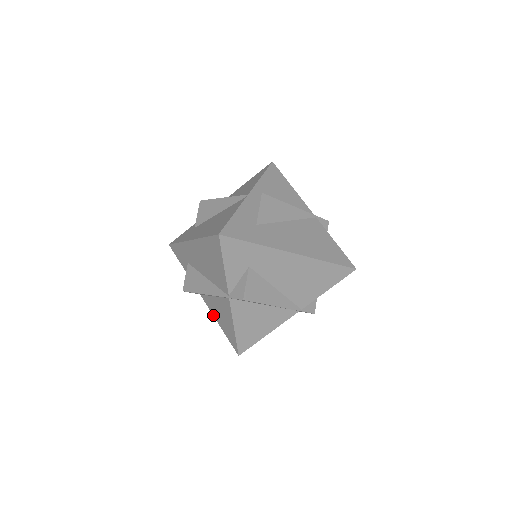
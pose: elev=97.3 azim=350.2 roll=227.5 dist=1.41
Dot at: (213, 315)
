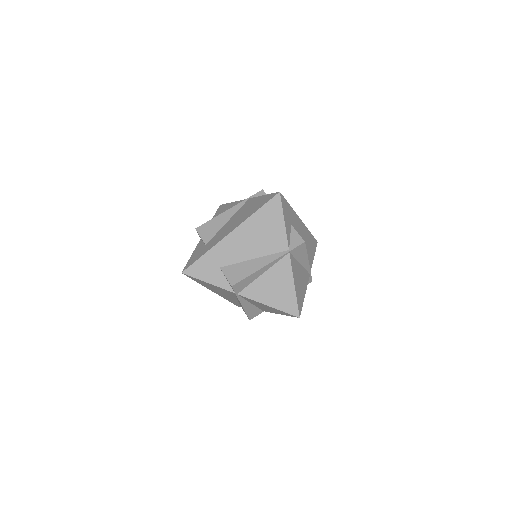
Dot at: (259, 302)
